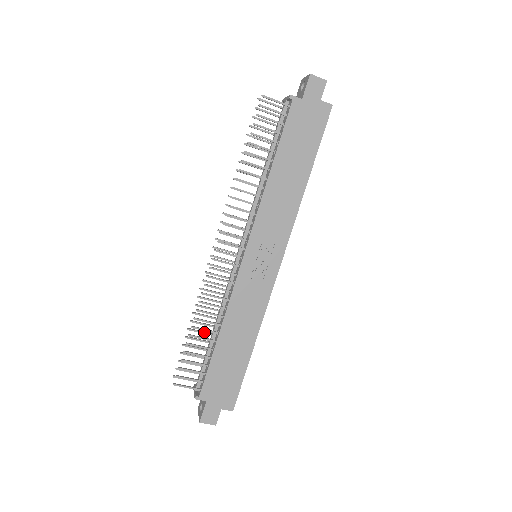
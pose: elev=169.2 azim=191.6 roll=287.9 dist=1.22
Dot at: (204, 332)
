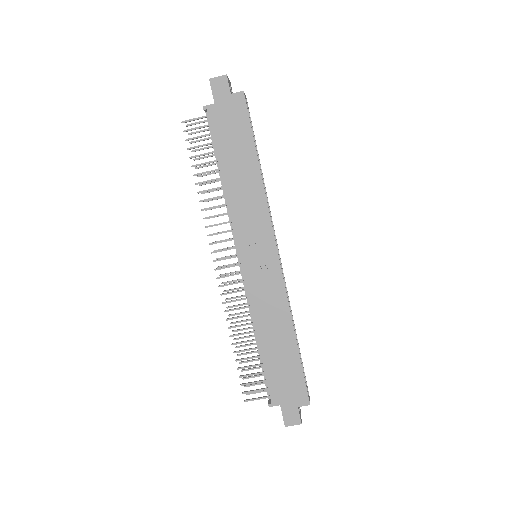
Dot at: (251, 344)
